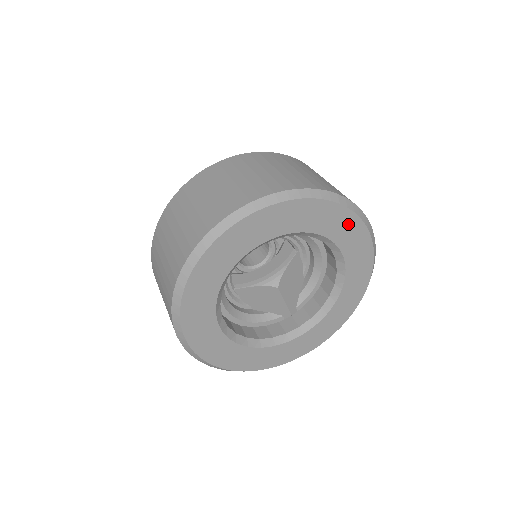
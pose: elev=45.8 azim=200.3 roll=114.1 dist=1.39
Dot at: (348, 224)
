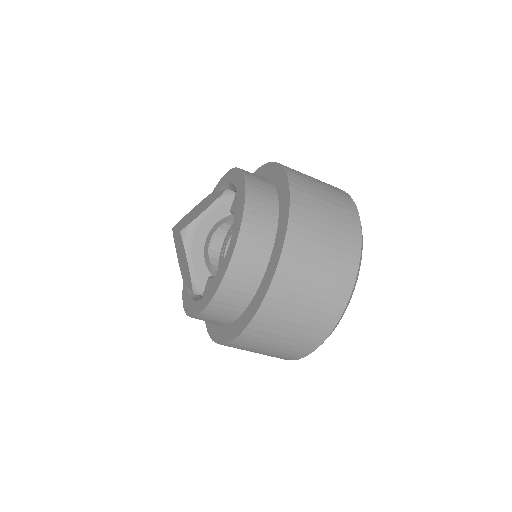
Dot at: occluded
